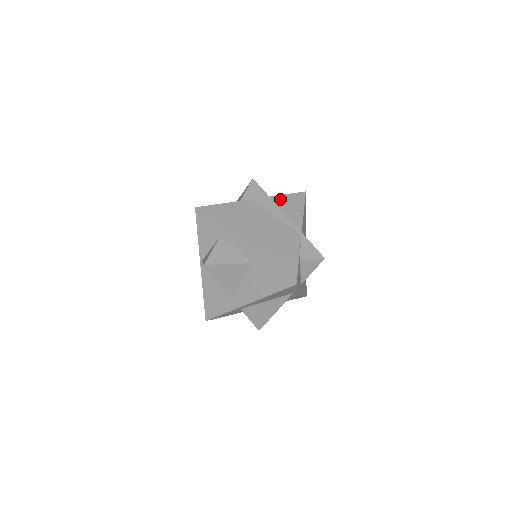
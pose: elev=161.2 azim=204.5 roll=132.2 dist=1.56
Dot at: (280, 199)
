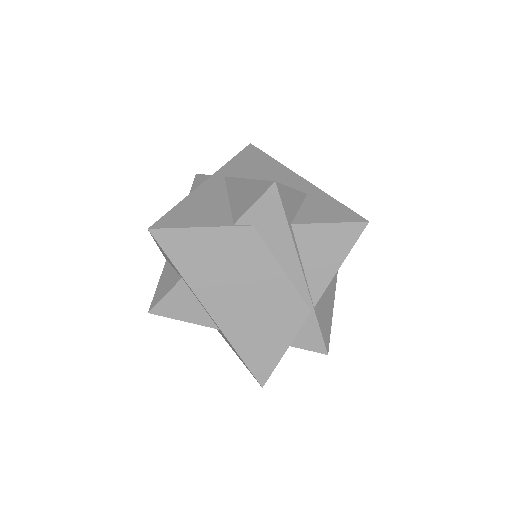
Dot at: (310, 233)
